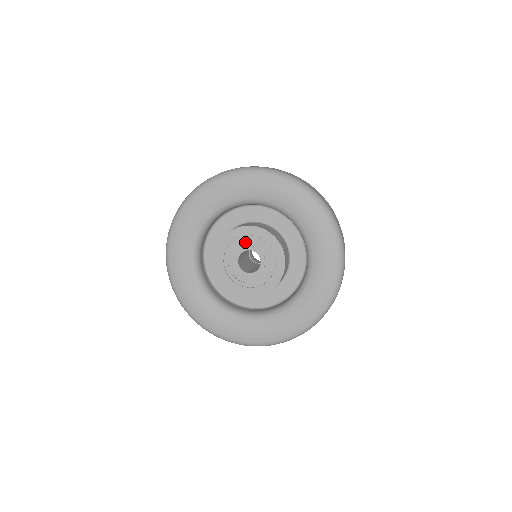
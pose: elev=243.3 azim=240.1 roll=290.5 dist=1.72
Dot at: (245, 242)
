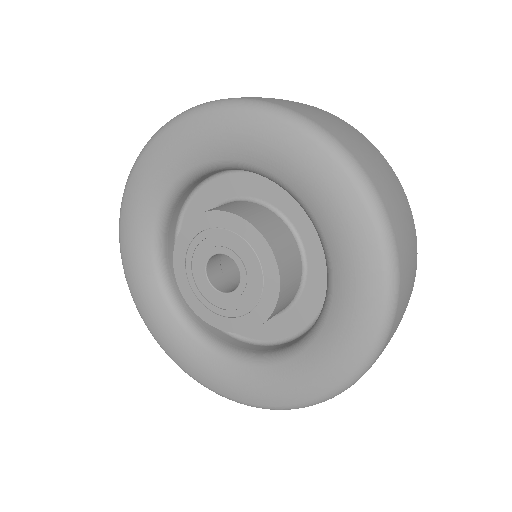
Dot at: (203, 244)
